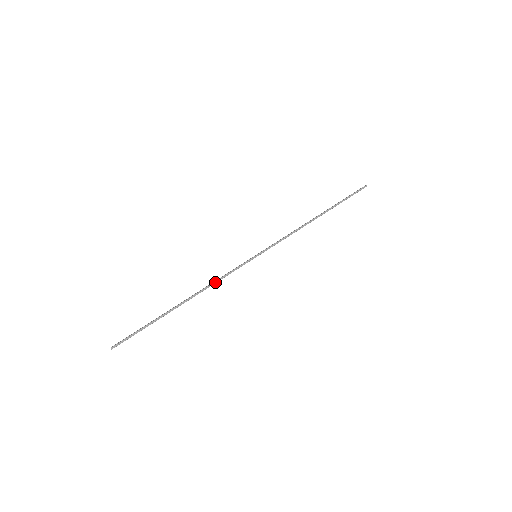
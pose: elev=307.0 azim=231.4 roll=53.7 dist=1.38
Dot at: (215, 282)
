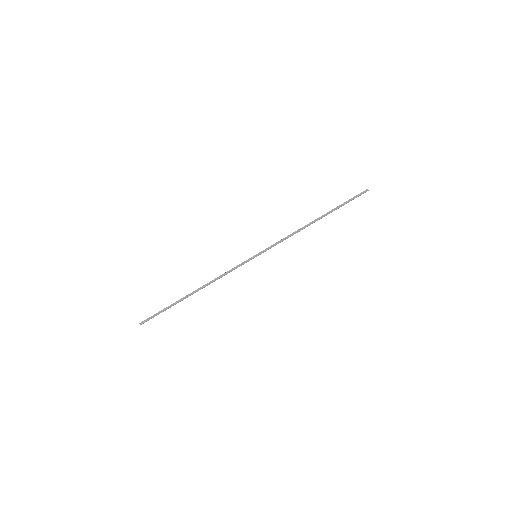
Dot at: occluded
